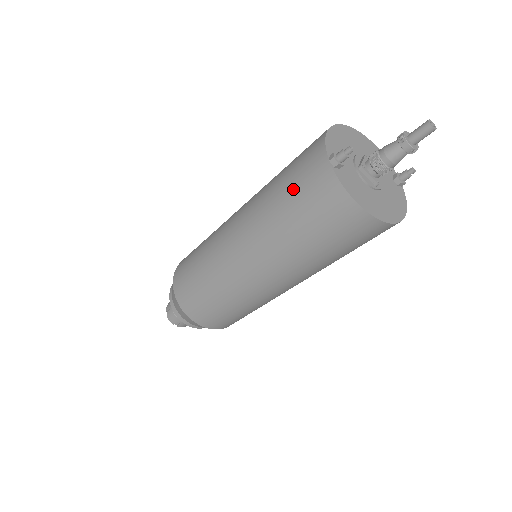
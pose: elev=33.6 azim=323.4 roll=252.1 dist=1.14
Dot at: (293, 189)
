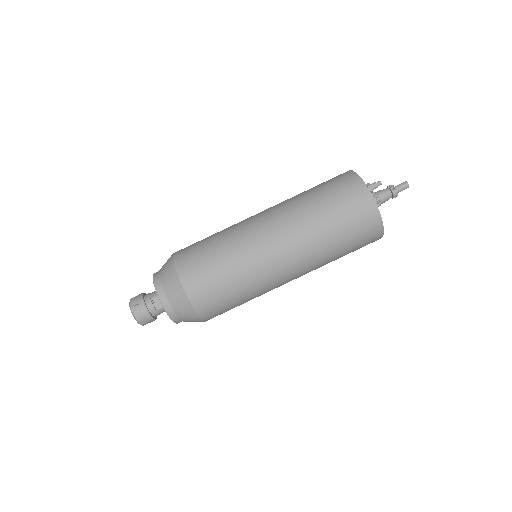
Dot at: (336, 200)
